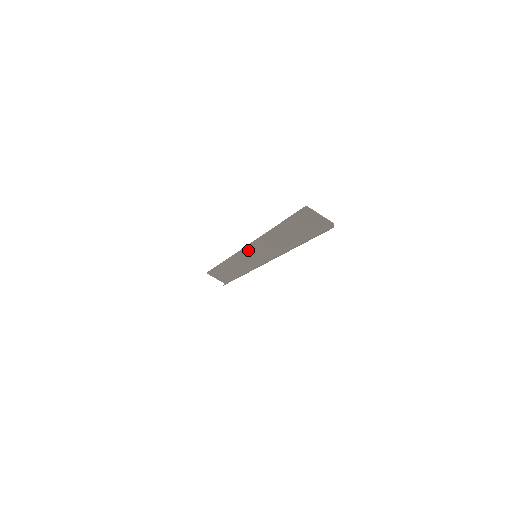
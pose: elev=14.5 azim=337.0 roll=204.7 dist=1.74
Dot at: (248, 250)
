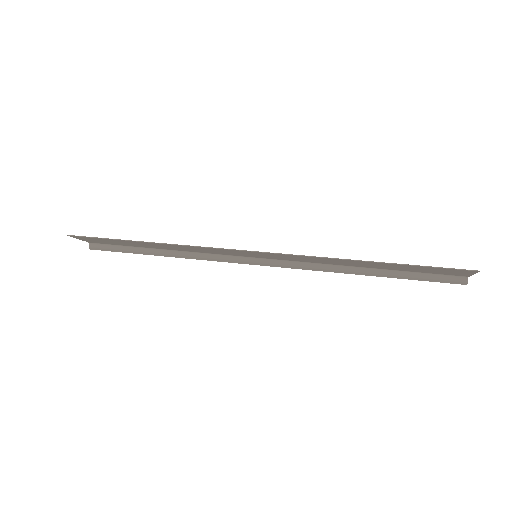
Dot at: (255, 253)
